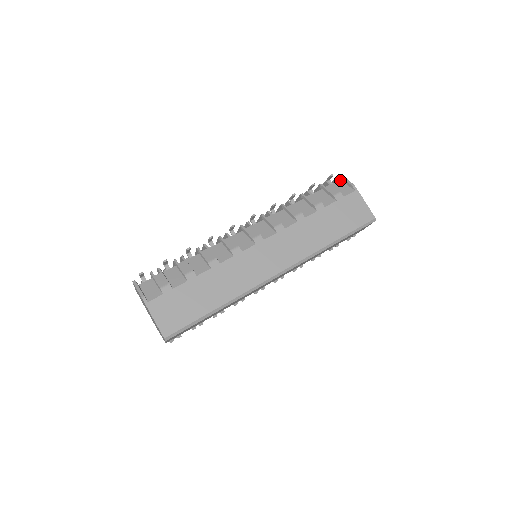
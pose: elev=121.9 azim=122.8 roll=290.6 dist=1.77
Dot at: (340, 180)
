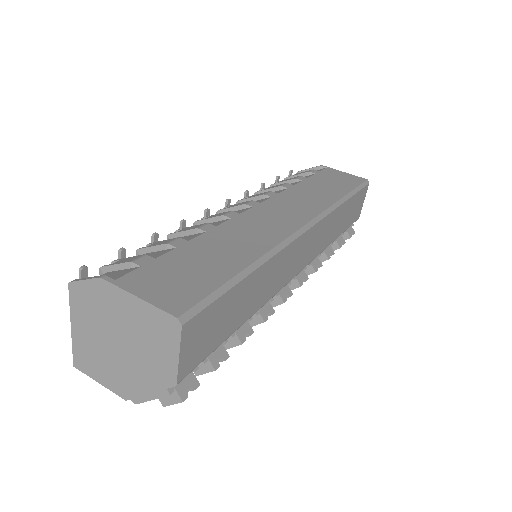
Dot at: occluded
